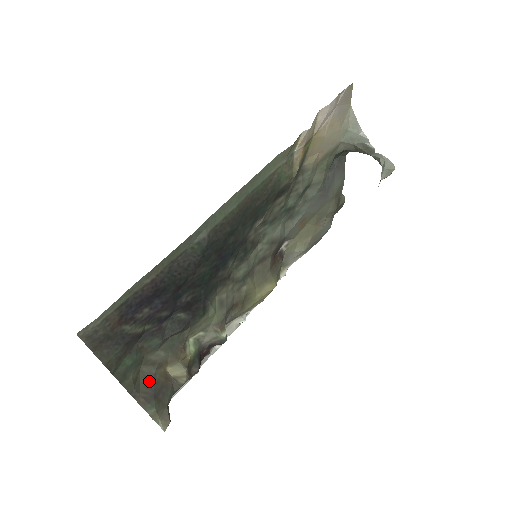
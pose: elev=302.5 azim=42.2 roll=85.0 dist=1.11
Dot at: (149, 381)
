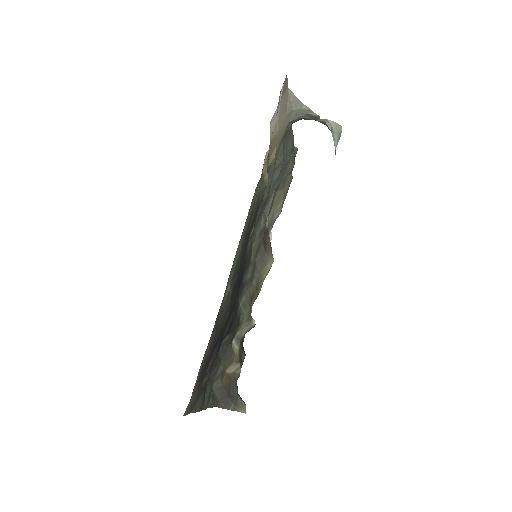
Dot at: (221, 390)
